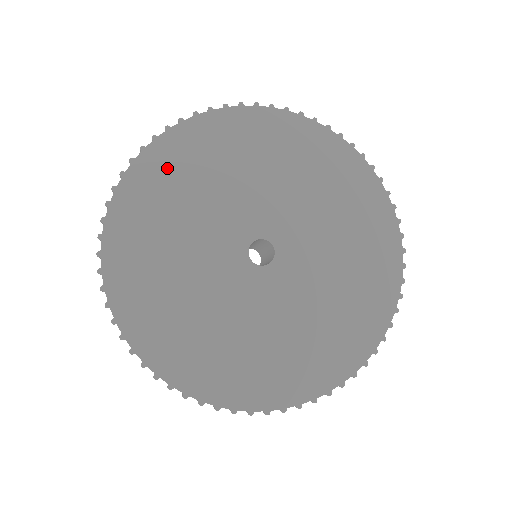
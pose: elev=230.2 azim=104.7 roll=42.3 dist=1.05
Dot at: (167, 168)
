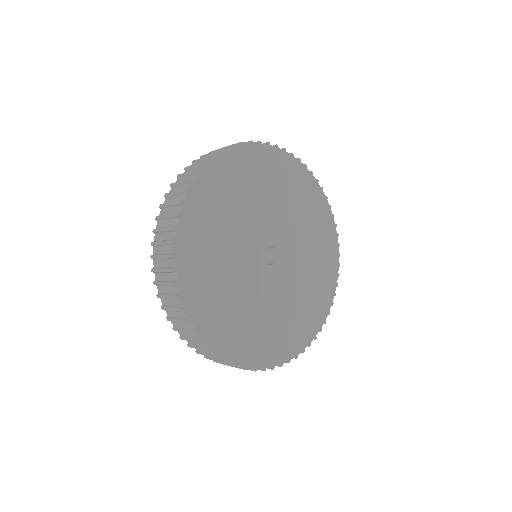
Dot at: (242, 168)
